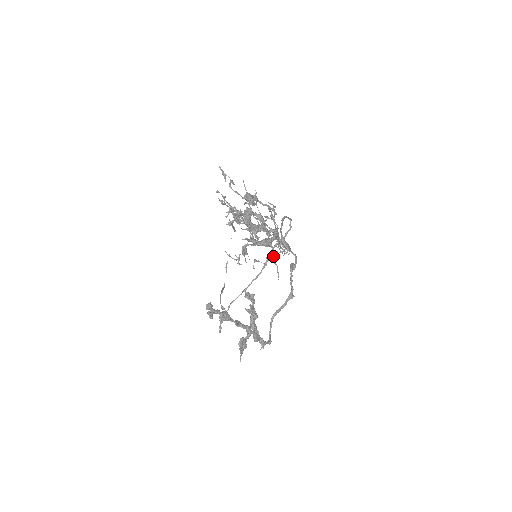
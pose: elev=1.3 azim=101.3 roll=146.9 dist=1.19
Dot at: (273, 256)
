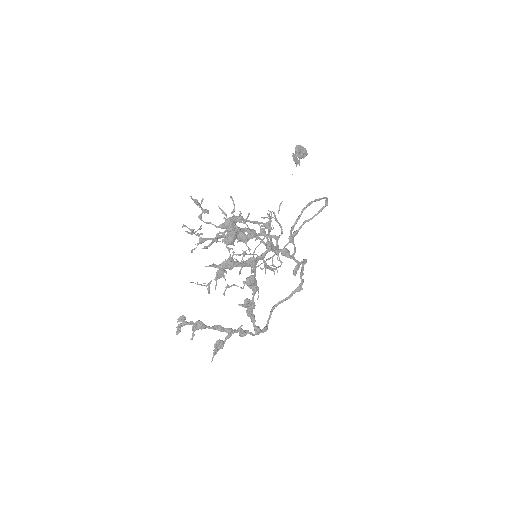
Dot at: (251, 281)
